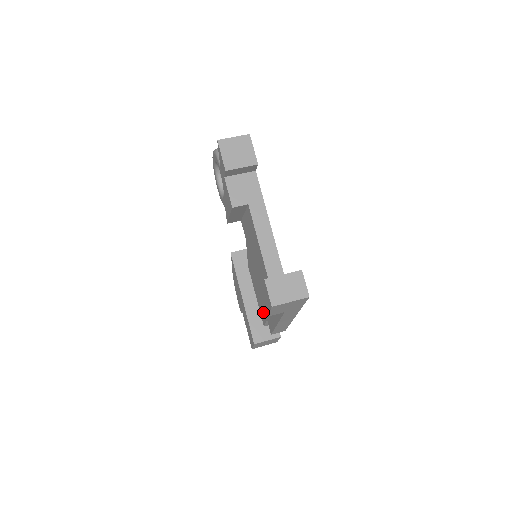
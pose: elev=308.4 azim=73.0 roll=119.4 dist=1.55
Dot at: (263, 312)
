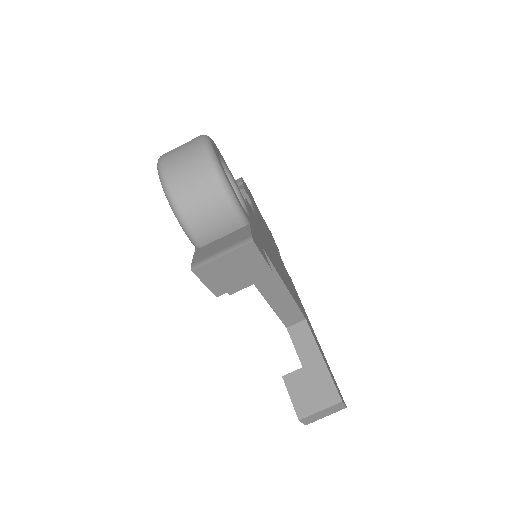
Dot at: occluded
